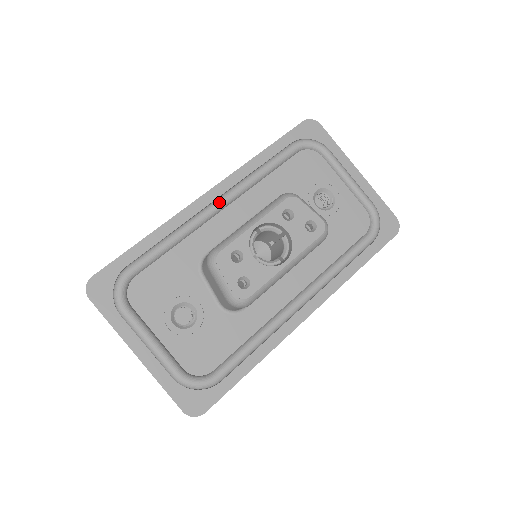
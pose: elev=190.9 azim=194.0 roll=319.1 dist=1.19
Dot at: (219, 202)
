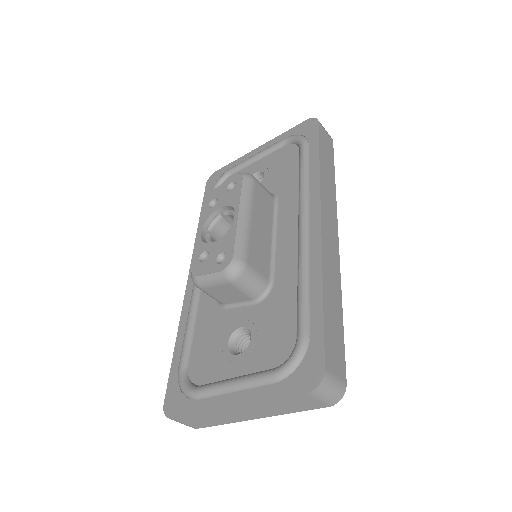
Dot at: occluded
